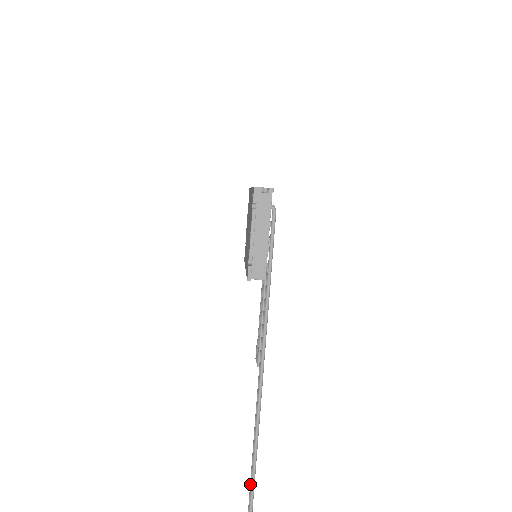
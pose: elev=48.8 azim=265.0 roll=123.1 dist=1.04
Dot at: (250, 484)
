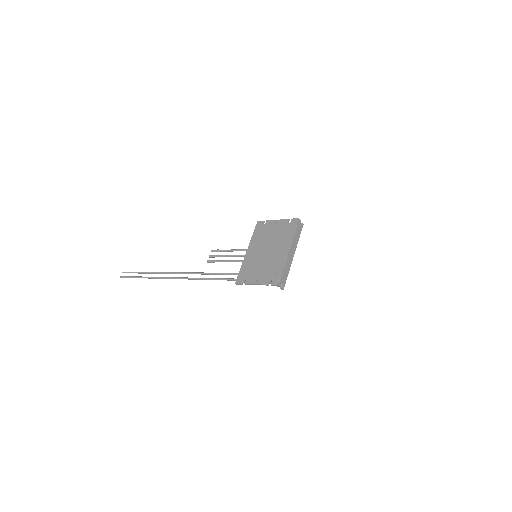
Dot at: (158, 273)
